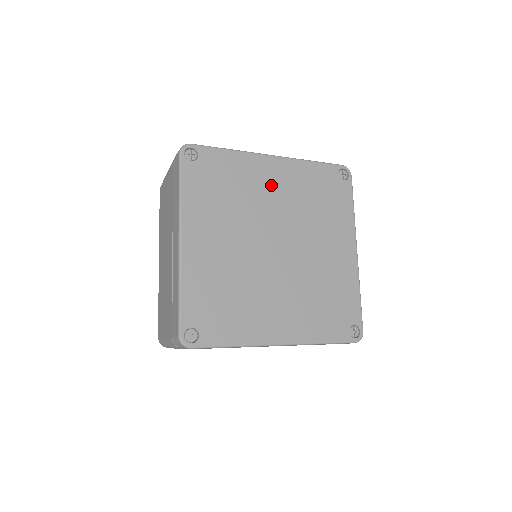
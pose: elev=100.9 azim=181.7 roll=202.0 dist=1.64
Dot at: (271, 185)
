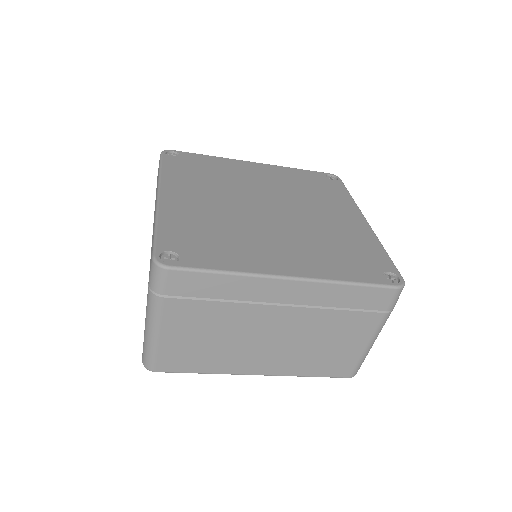
Dot at: (256, 176)
